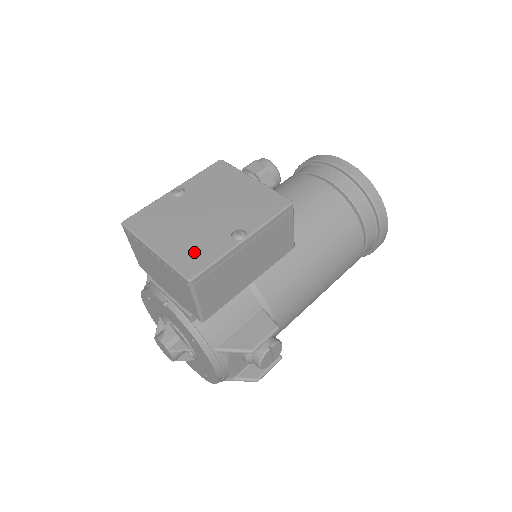
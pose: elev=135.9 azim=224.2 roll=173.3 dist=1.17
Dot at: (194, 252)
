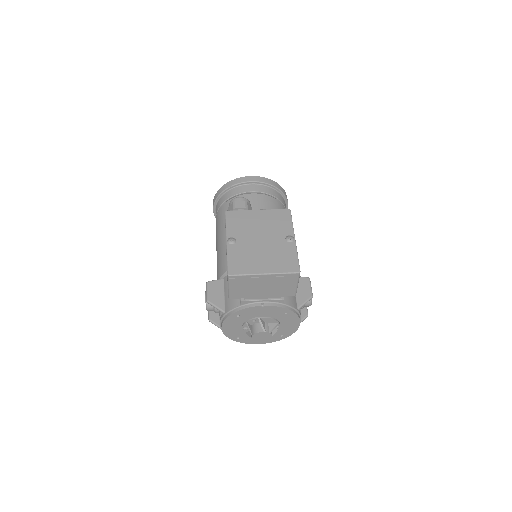
Dot at: (284, 260)
